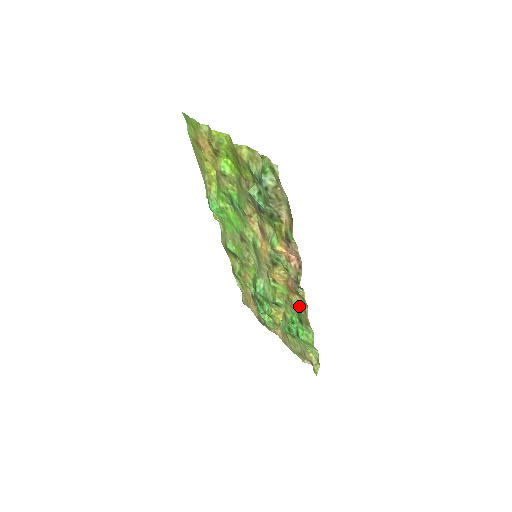
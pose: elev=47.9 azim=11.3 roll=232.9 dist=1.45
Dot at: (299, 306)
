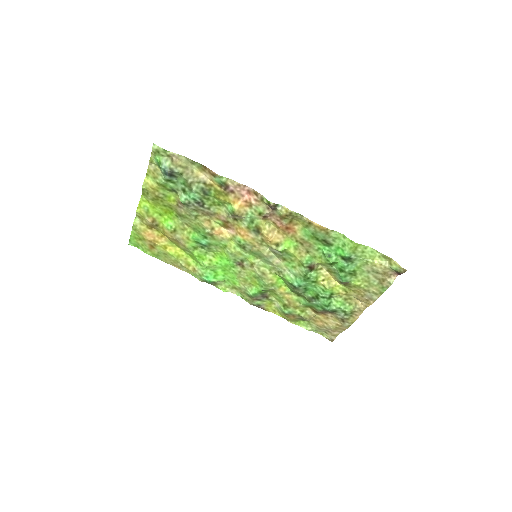
Dot at: (307, 232)
